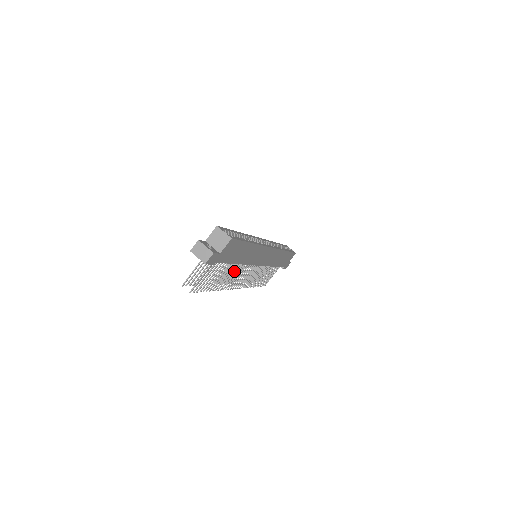
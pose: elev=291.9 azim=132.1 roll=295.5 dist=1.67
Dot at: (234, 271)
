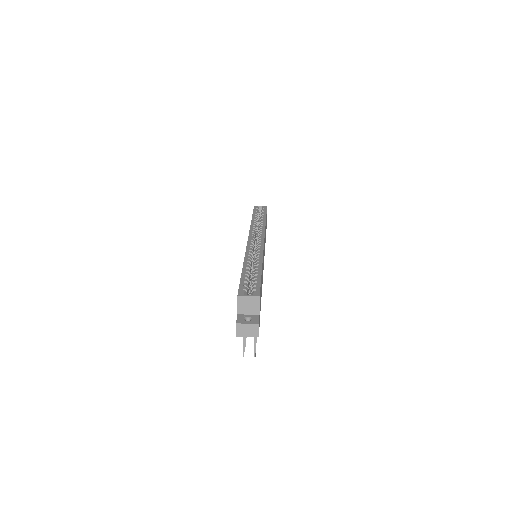
Dot at: occluded
